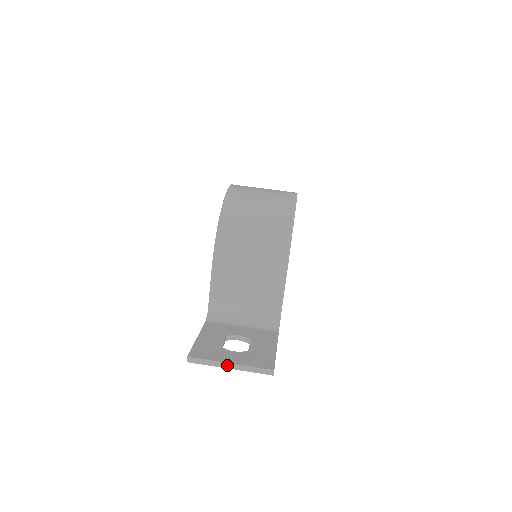
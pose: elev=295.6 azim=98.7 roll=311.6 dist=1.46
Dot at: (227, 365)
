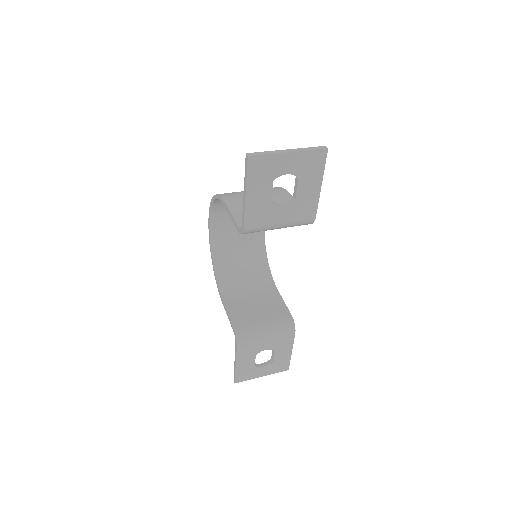
Dot at: (285, 151)
